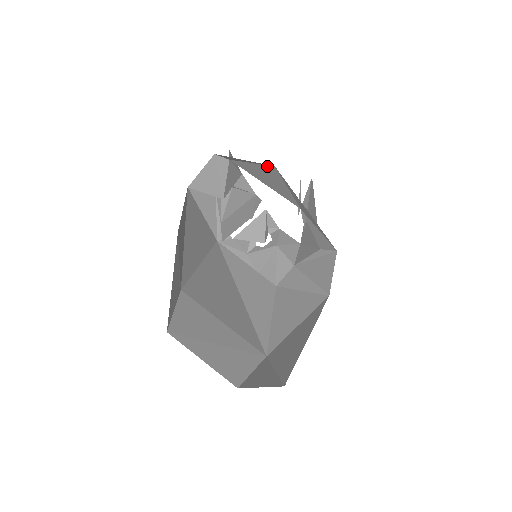
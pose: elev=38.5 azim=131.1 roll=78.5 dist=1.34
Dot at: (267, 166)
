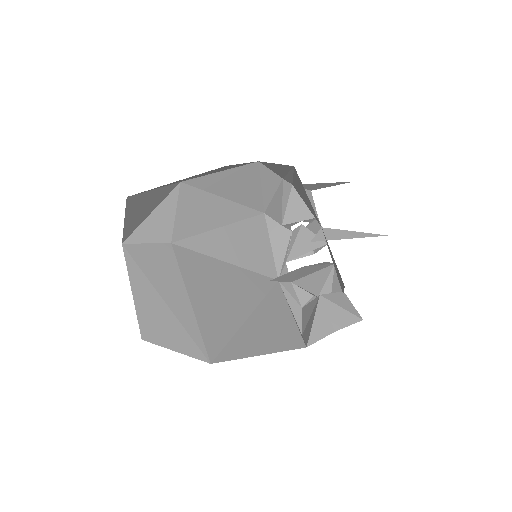
Dot at: (295, 171)
